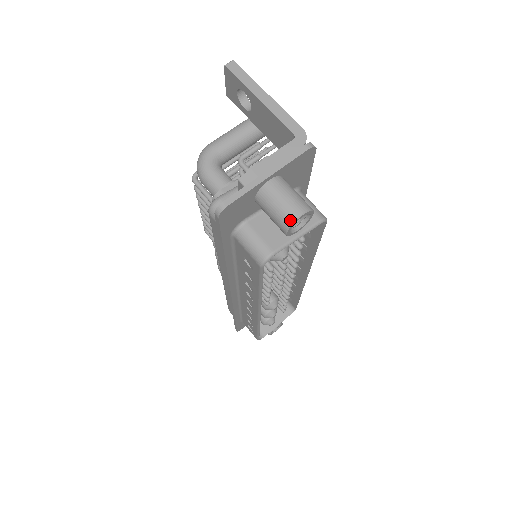
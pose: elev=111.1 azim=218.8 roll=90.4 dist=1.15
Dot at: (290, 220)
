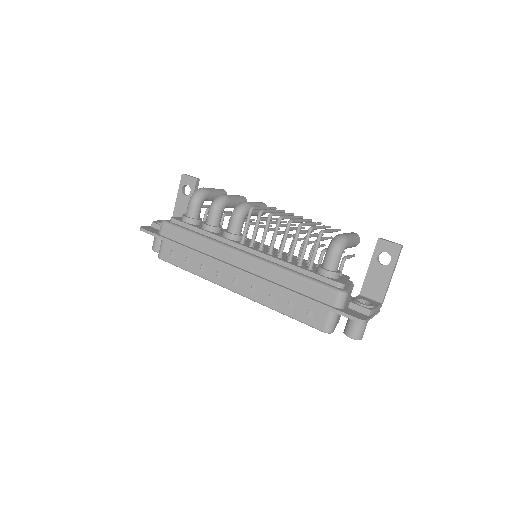
Dot at: (359, 338)
